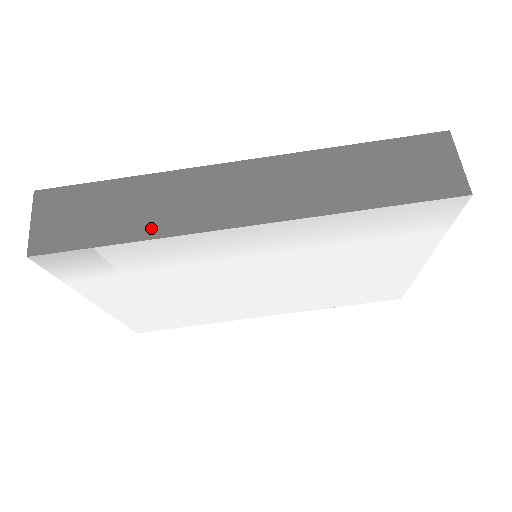
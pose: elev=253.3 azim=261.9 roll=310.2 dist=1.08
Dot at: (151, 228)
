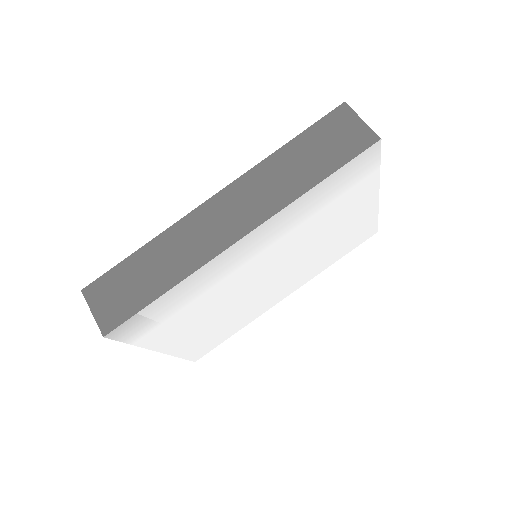
Dot at: (178, 273)
